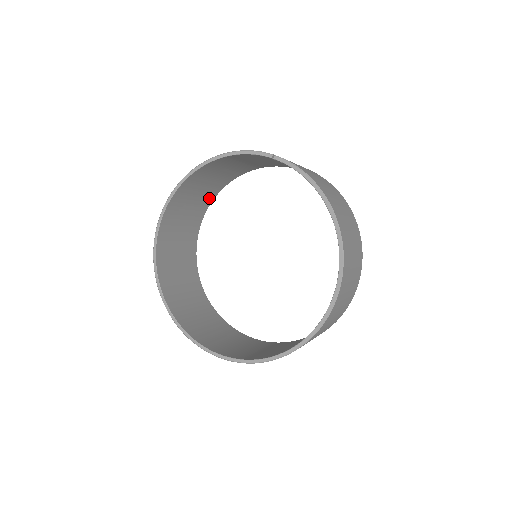
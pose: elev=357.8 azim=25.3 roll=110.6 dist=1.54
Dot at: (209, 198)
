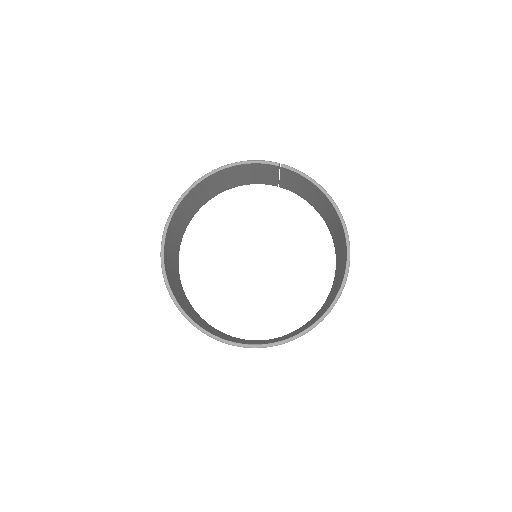
Dot at: (193, 213)
